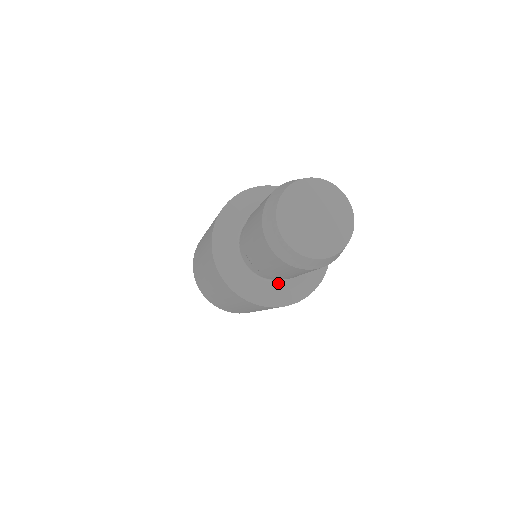
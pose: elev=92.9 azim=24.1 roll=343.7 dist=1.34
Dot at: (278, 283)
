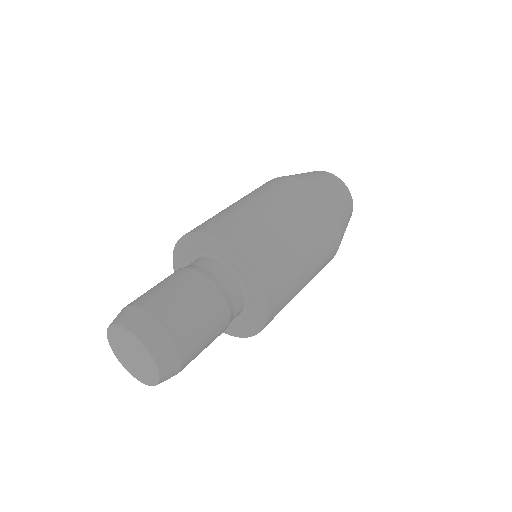
Dot at: occluded
